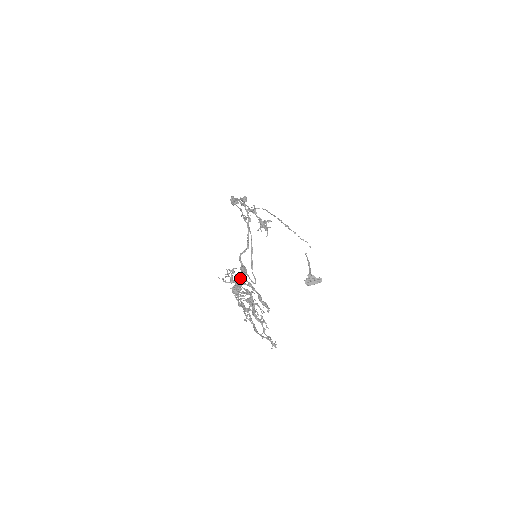
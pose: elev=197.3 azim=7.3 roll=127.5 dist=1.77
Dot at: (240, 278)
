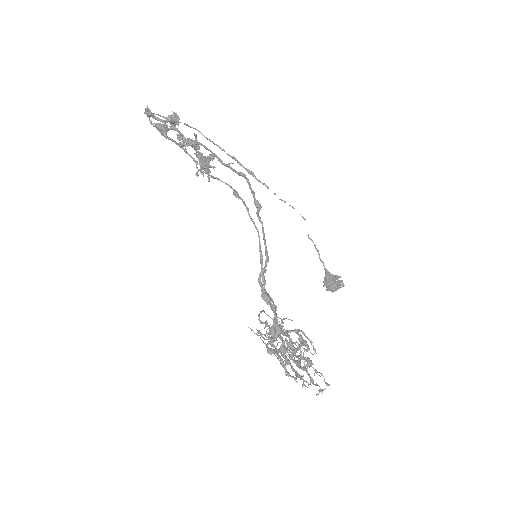
Dot at: (277, 320)
